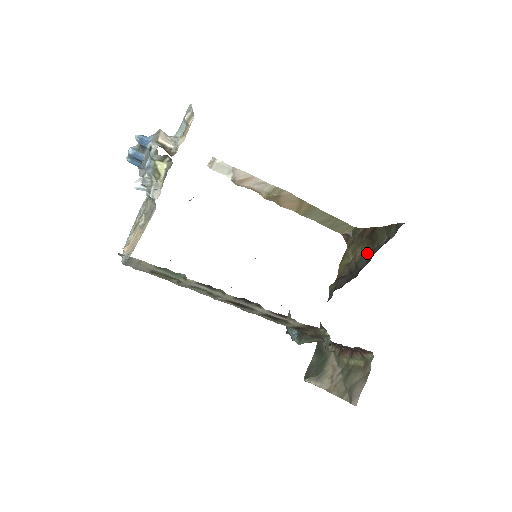
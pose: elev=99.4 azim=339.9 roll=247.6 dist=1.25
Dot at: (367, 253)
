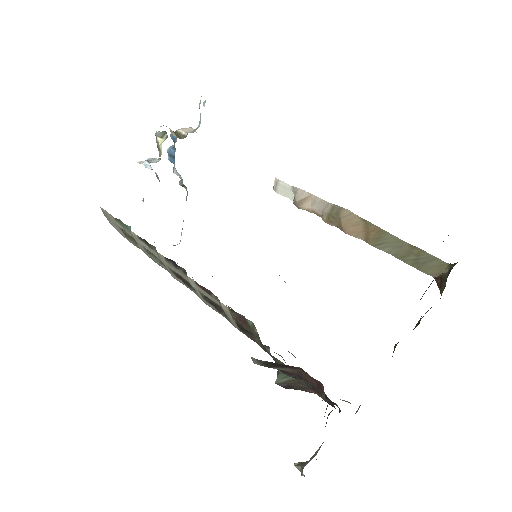
Dot at: (432, 281)
